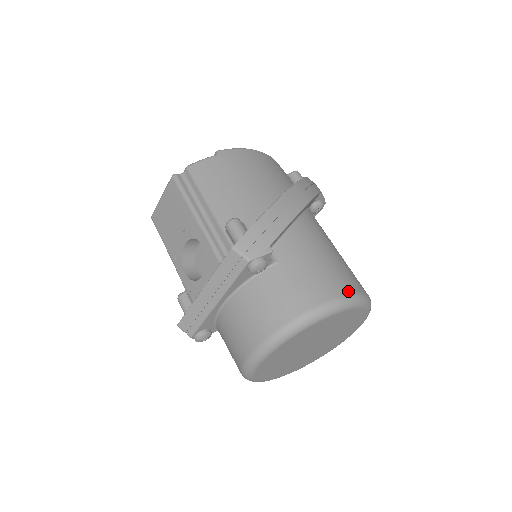
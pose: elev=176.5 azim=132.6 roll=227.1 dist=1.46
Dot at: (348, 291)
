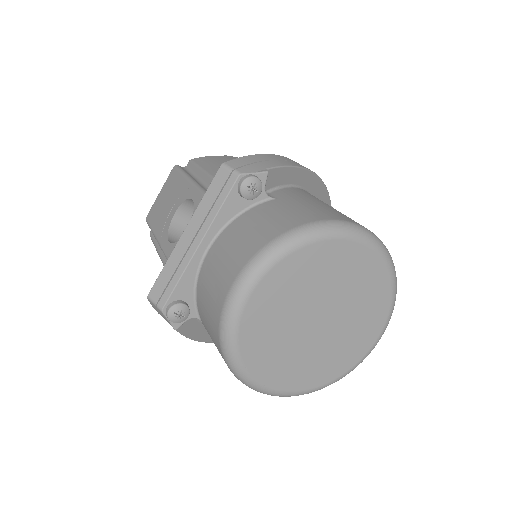
Dot at: (361, 225)
